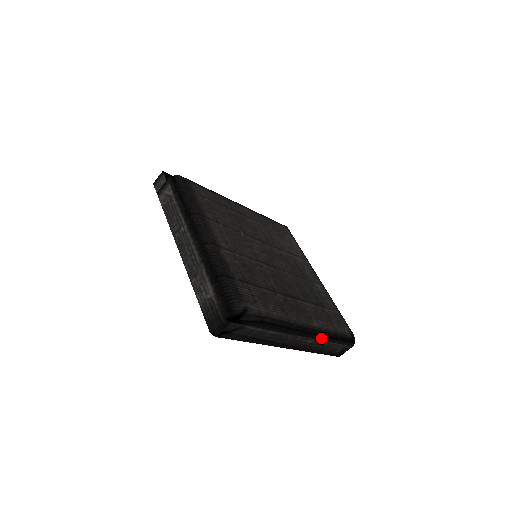
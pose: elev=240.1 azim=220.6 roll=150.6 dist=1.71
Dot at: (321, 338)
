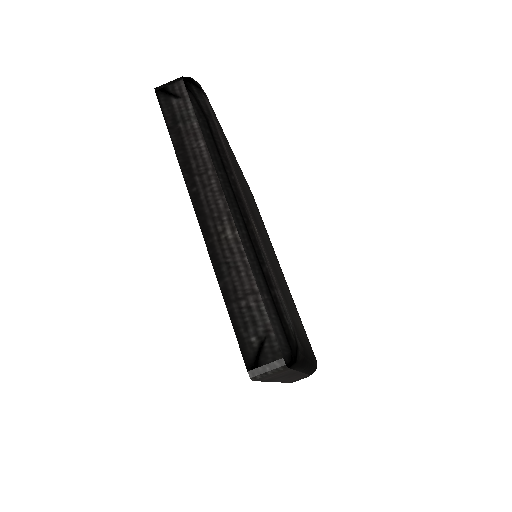
Dot at: (248, 248)
